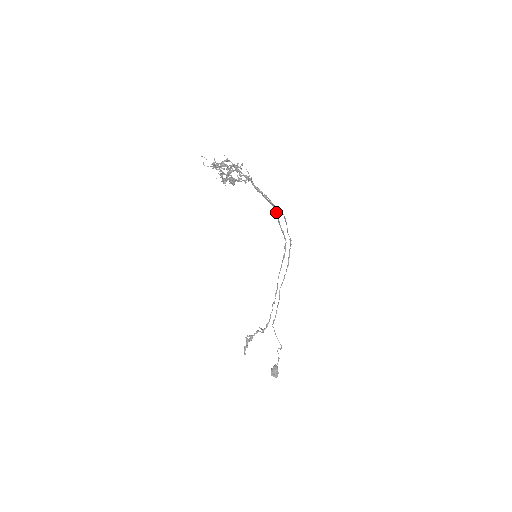
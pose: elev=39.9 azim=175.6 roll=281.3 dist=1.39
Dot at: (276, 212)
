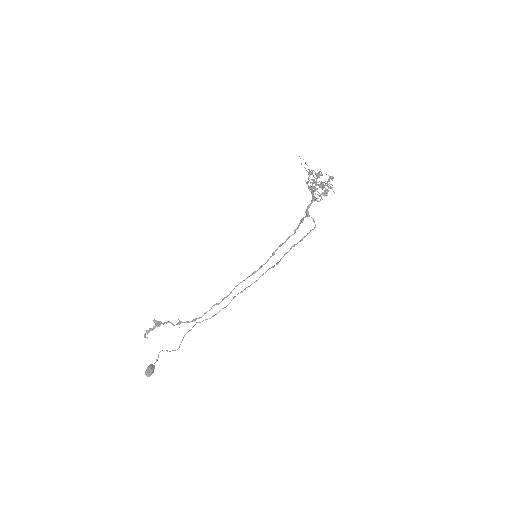
Dot at: (290, 236)
